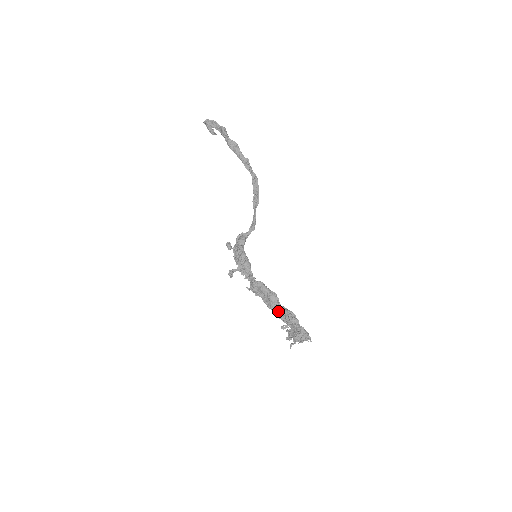
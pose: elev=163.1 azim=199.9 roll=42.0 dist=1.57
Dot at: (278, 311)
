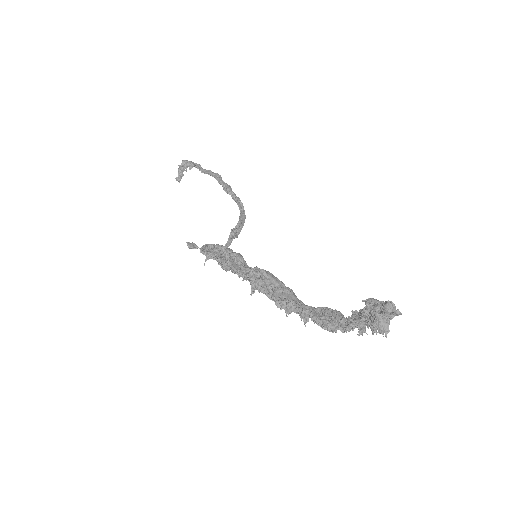
Dot at: (305, 308)
